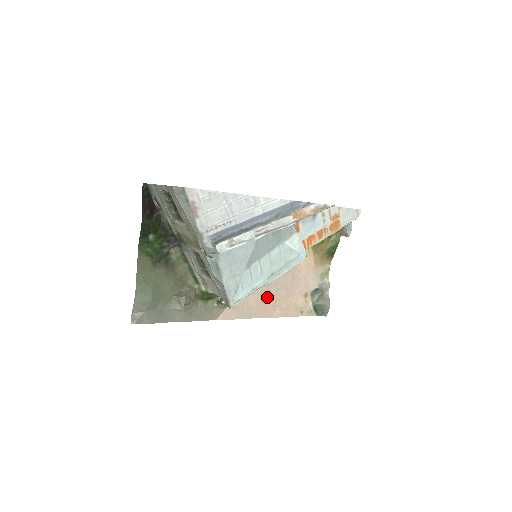
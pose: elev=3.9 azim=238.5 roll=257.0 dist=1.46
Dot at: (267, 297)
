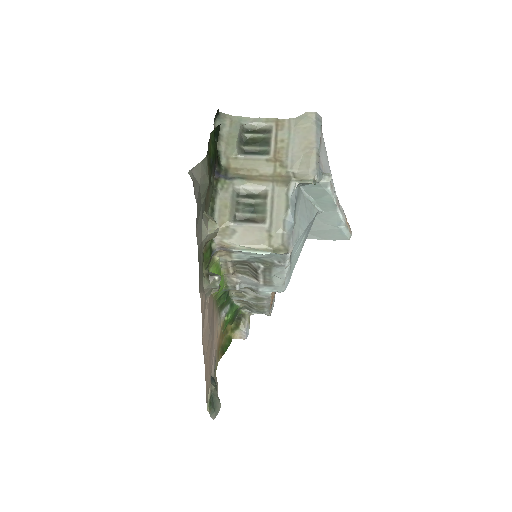
Dot at: (209, 331)
